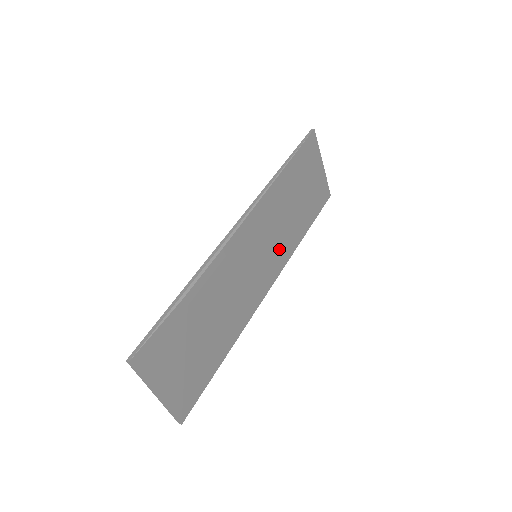
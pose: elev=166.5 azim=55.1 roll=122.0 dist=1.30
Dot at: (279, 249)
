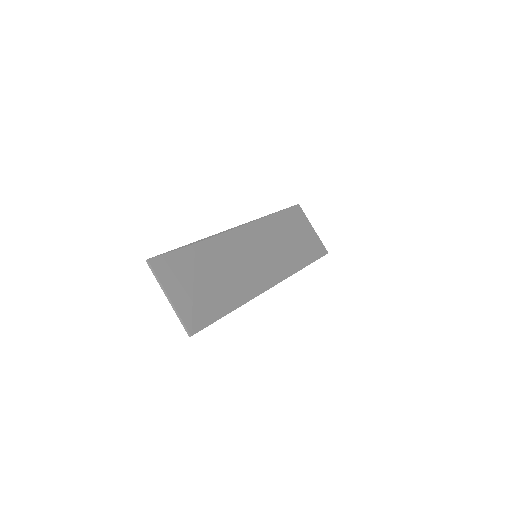
Dot at: (279, 262)
